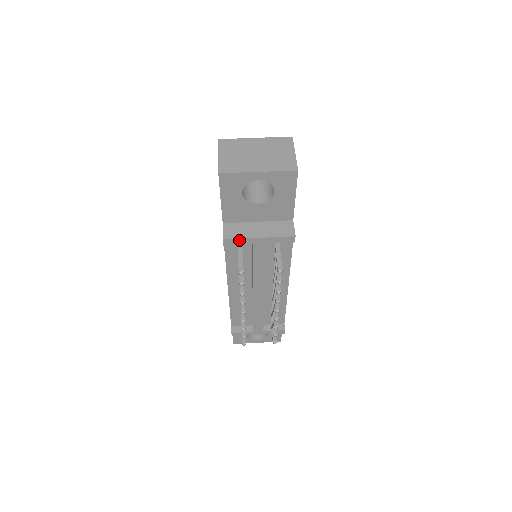
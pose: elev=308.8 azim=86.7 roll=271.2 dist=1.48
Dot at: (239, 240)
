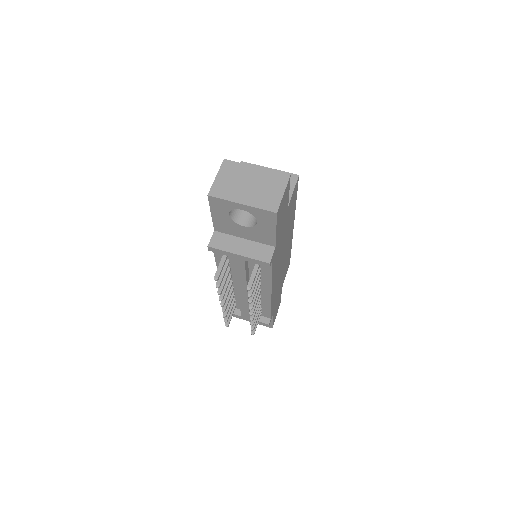
Dot at: (221, 251)
